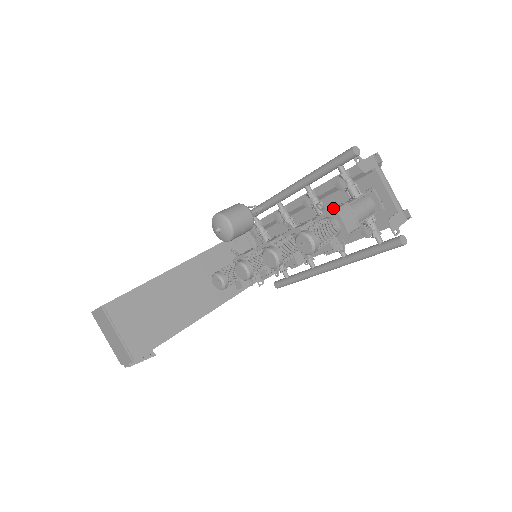
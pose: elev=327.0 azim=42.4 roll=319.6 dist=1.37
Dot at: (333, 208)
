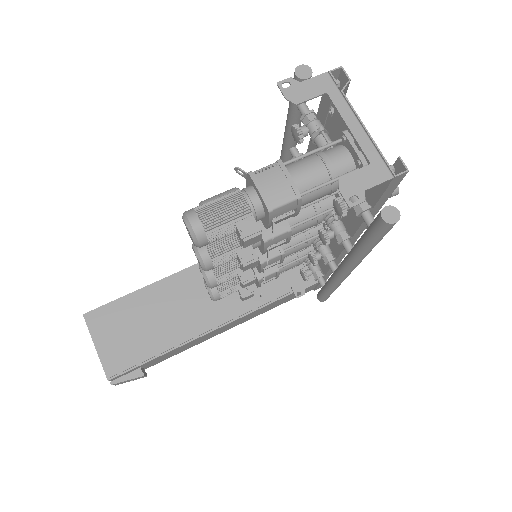
Dot at: occluded
